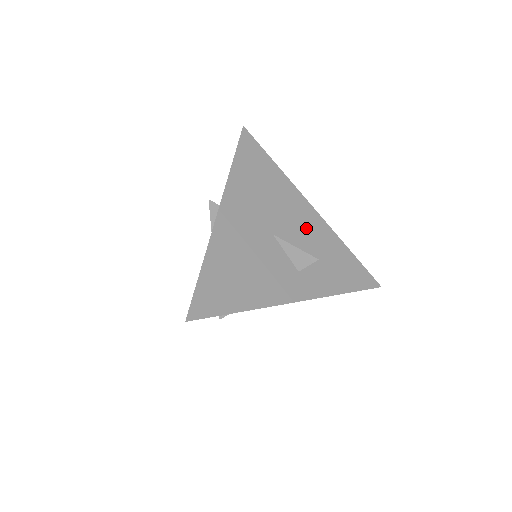
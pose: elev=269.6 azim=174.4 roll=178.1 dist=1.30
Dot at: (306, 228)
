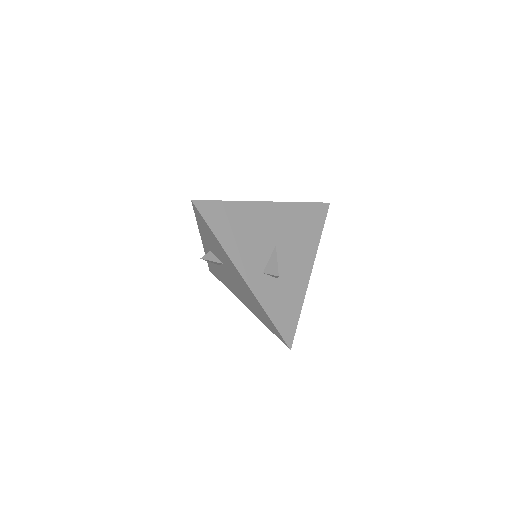
Dot at: (295, 270)
